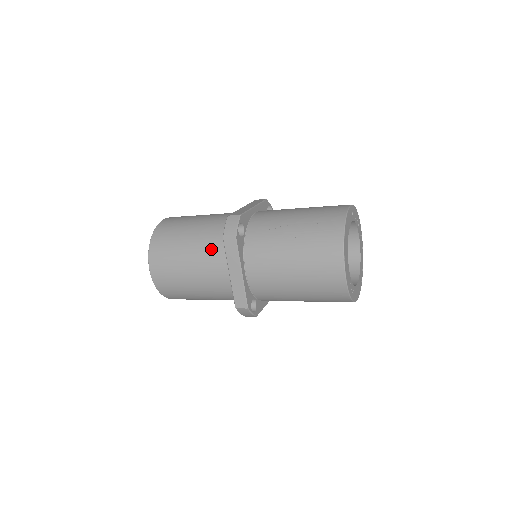
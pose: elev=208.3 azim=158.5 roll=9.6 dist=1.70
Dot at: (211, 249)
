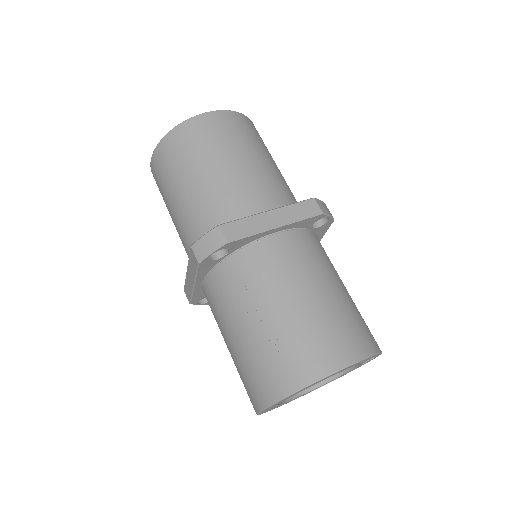
Dot at: (193, 225)
